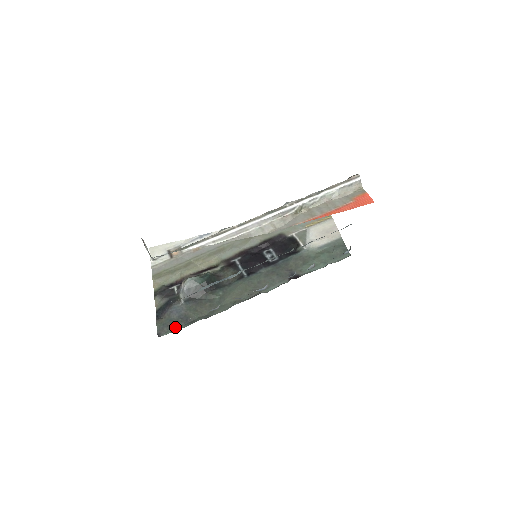
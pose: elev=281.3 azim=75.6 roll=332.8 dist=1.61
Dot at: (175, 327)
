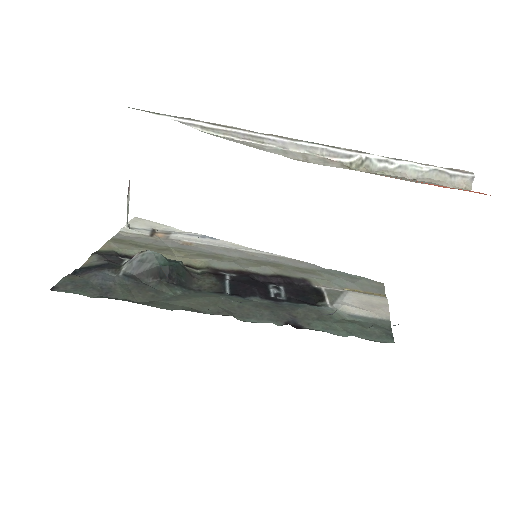
Dot at: (83, 291)
